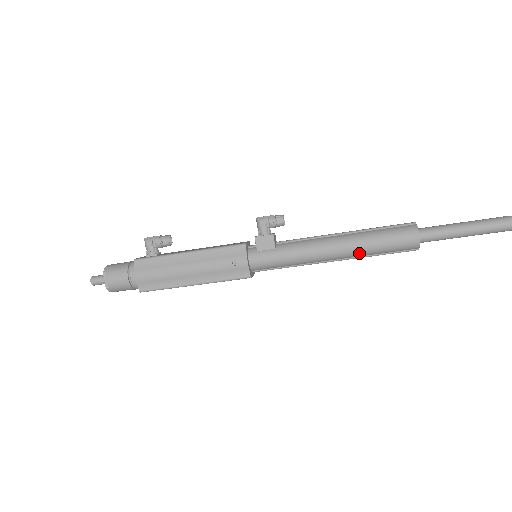
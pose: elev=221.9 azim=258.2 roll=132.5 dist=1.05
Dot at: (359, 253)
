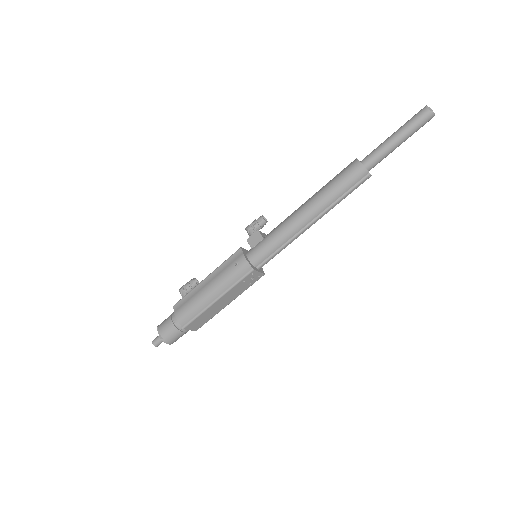
Dot at: (324, 203)
